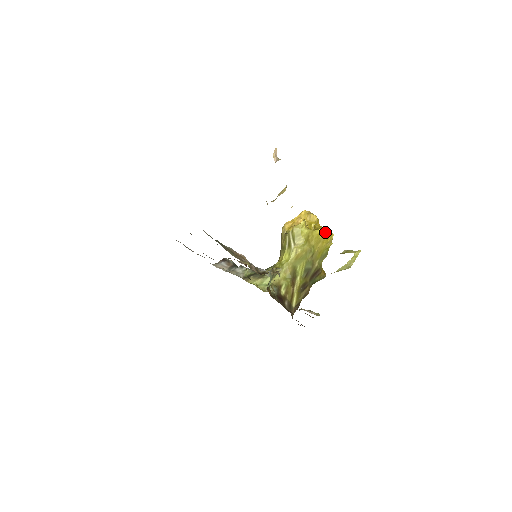
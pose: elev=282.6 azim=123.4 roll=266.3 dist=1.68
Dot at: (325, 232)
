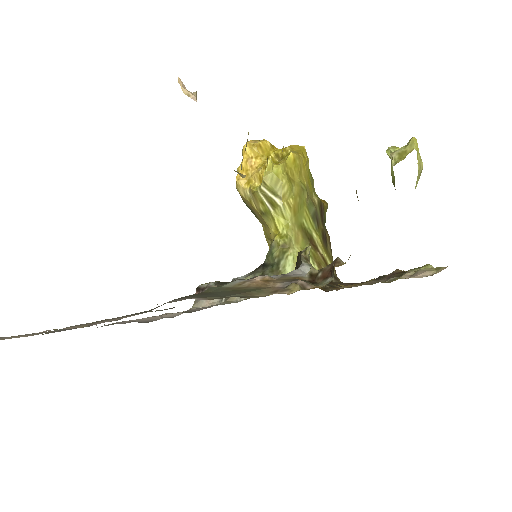
Dot at: (295, 151)
